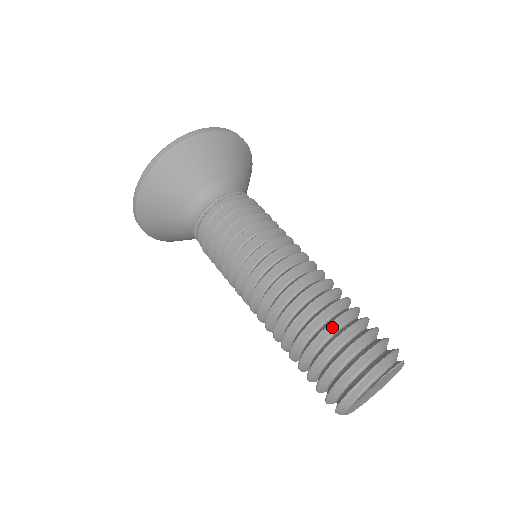
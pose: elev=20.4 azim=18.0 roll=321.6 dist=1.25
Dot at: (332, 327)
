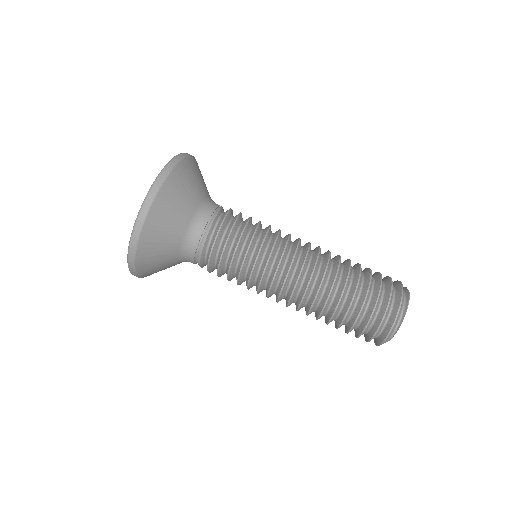
Dot at: (355, 297)
